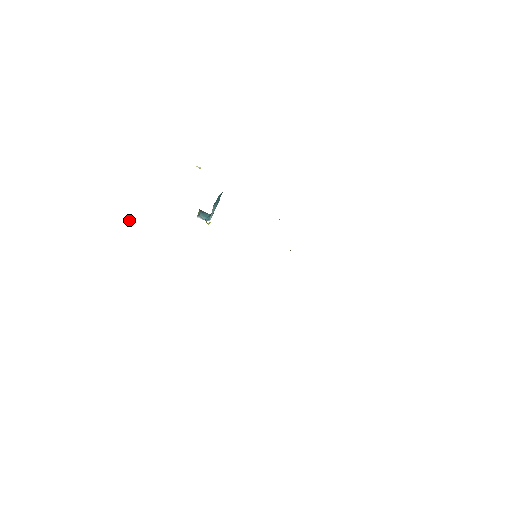
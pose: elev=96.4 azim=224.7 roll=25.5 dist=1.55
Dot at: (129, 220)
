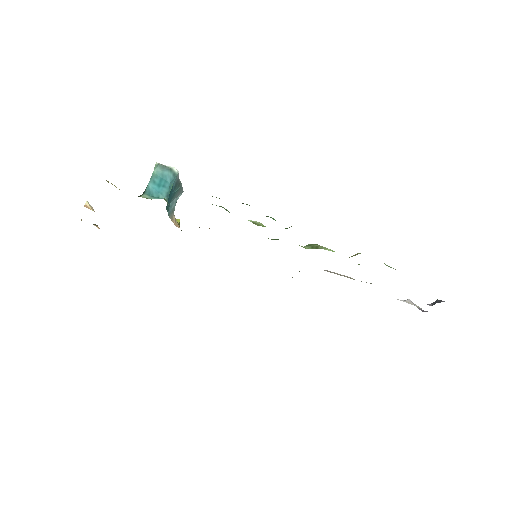
Dot at: occluded
